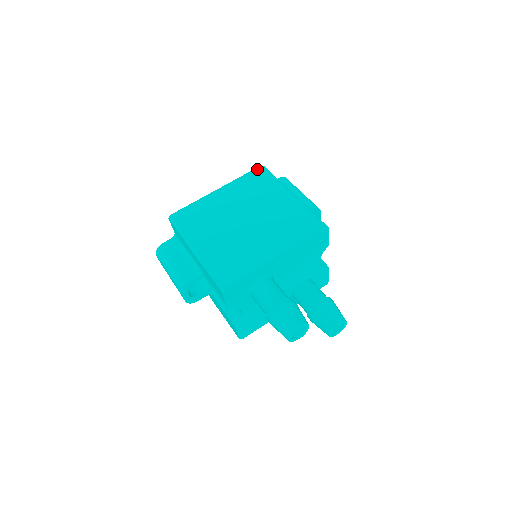
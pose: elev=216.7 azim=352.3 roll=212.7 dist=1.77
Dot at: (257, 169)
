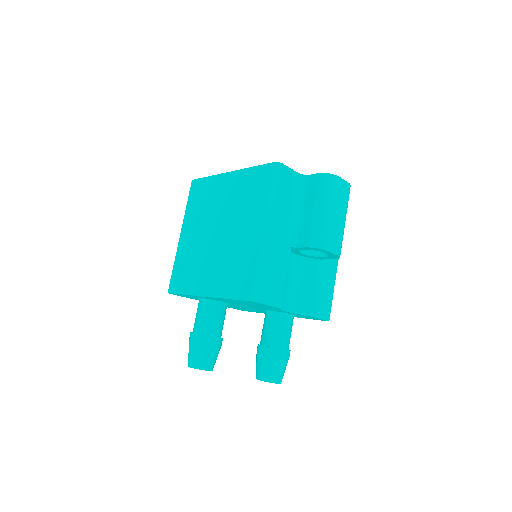
Dot at: (268, 165)
